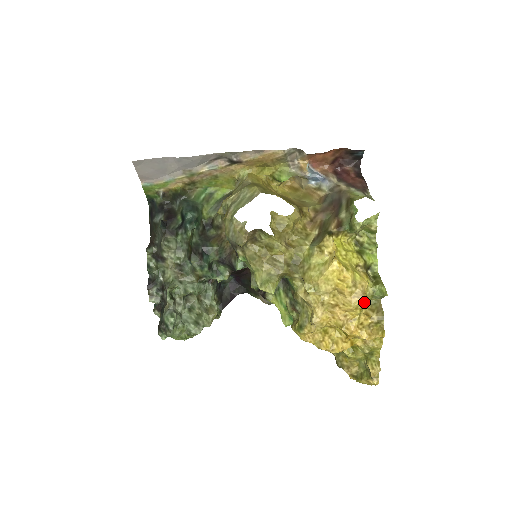
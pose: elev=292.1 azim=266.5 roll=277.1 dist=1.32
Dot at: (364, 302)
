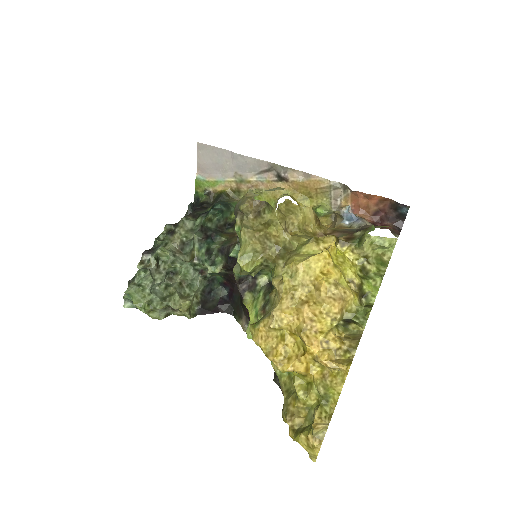
Dot at: (339, 310)
